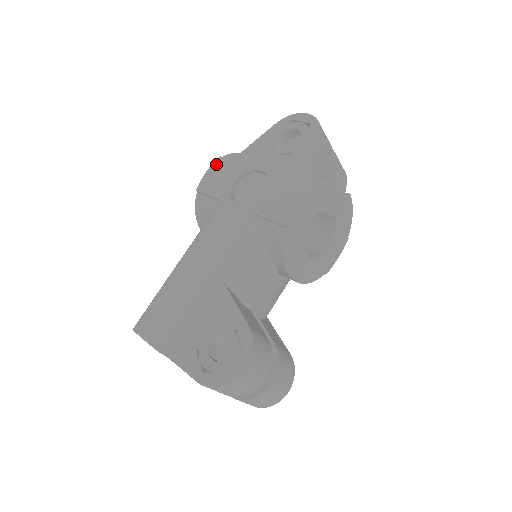
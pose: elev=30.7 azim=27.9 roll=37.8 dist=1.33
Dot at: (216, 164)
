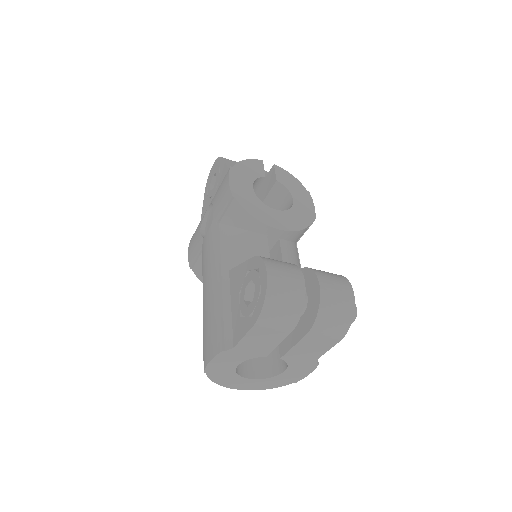
Dot at: (190, 244)
